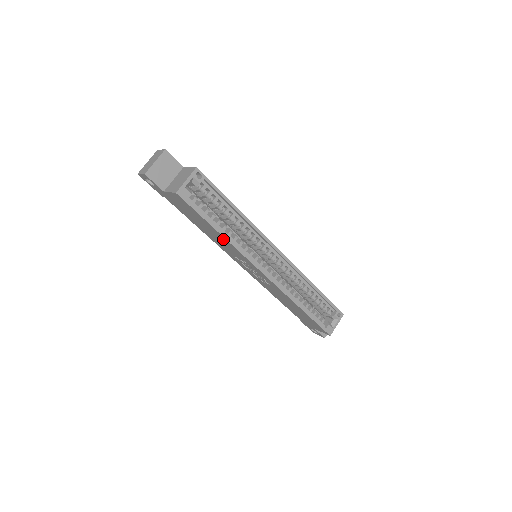
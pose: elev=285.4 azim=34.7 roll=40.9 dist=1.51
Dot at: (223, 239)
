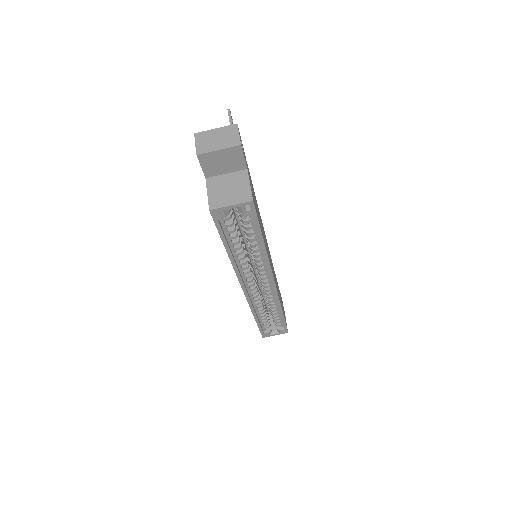
Dot at: occluded
